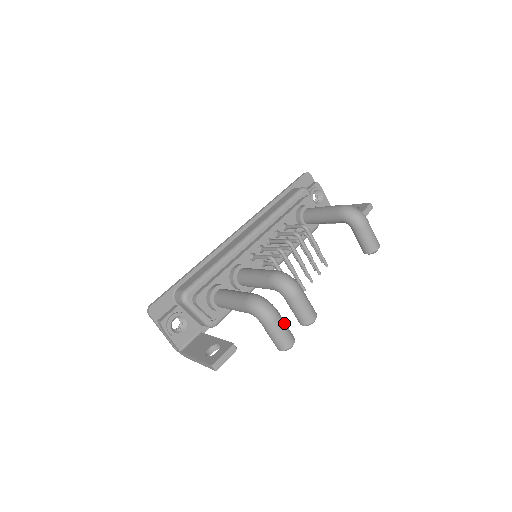
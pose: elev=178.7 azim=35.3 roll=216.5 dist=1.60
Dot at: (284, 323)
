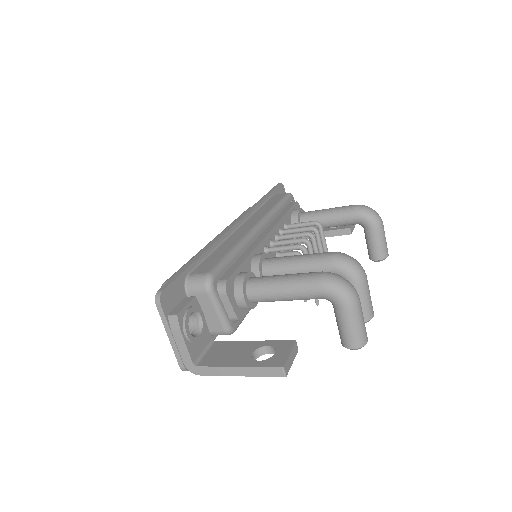
Dot at: occluded
